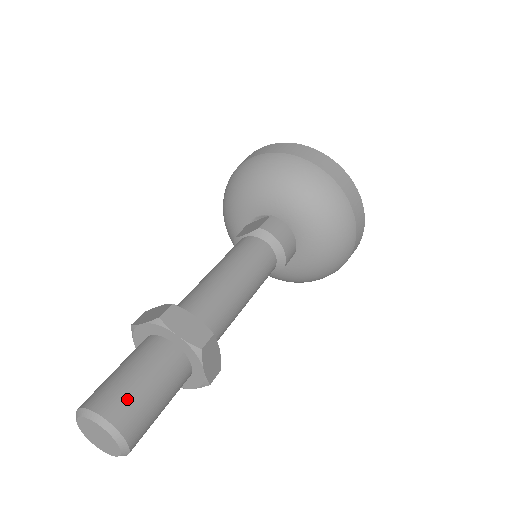
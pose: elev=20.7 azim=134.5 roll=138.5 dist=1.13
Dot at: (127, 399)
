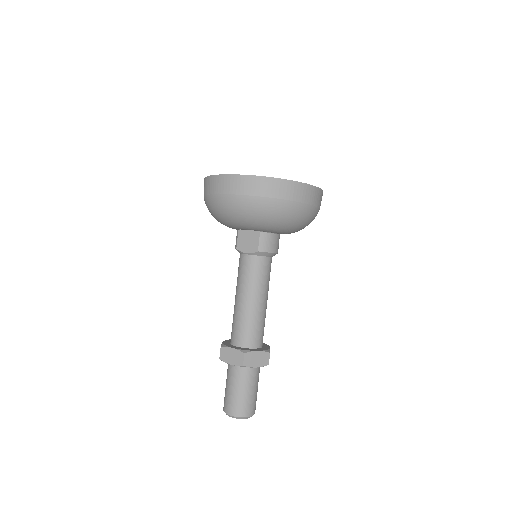
Dot at: (248, 404)
